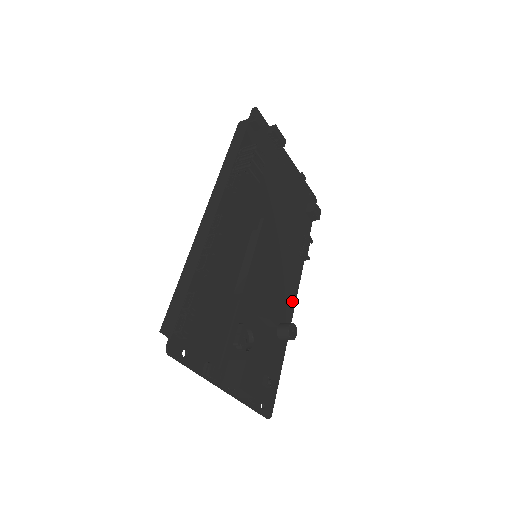
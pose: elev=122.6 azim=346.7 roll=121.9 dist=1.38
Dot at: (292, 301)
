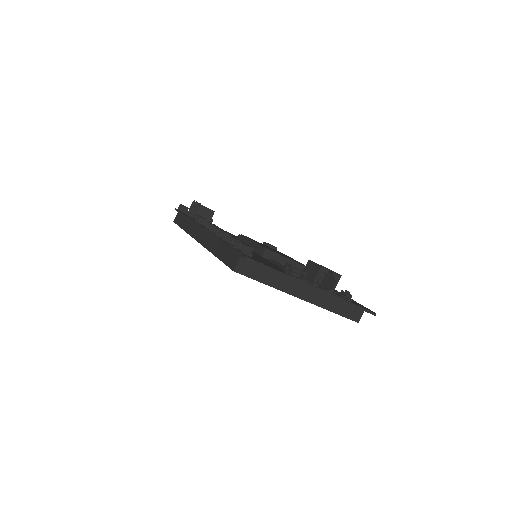
Dot at: occluded
